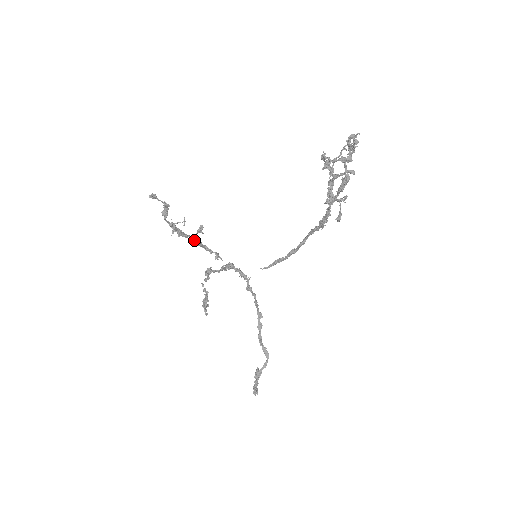
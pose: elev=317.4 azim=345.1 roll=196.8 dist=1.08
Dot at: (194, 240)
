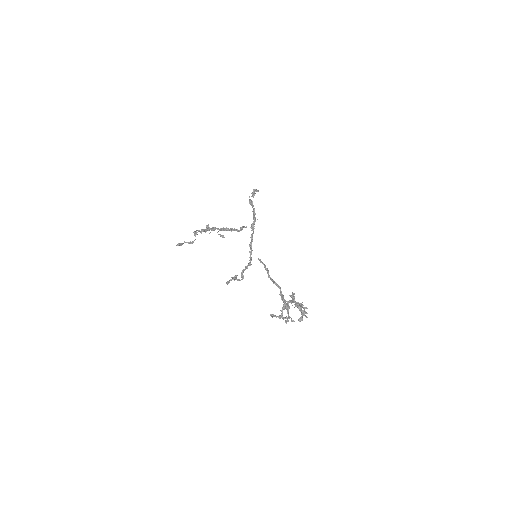
Dot at: (221, 230)
